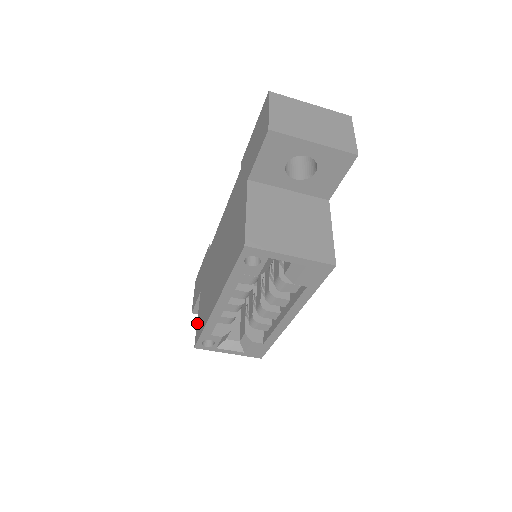
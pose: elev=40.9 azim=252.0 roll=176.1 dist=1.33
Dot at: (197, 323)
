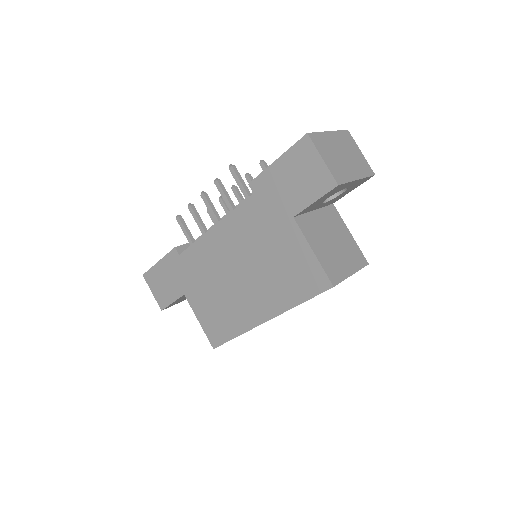
Dot at: (203, 327)
